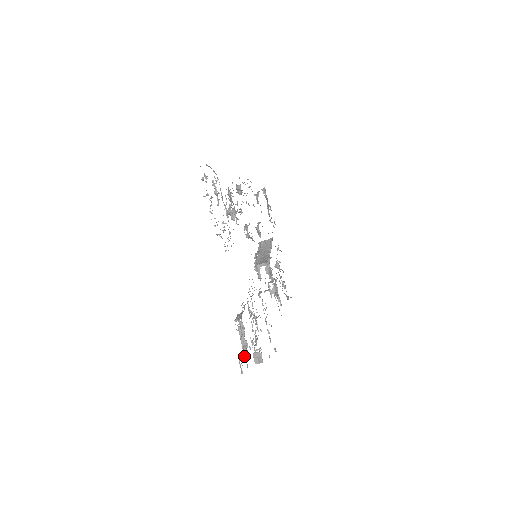
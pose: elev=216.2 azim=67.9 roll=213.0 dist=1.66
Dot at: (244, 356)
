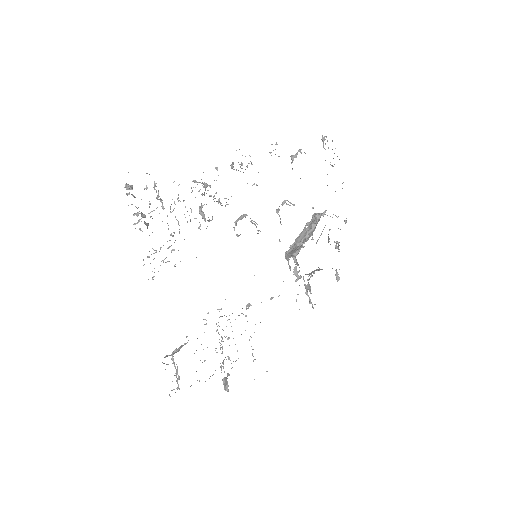
Dot at: occluded
